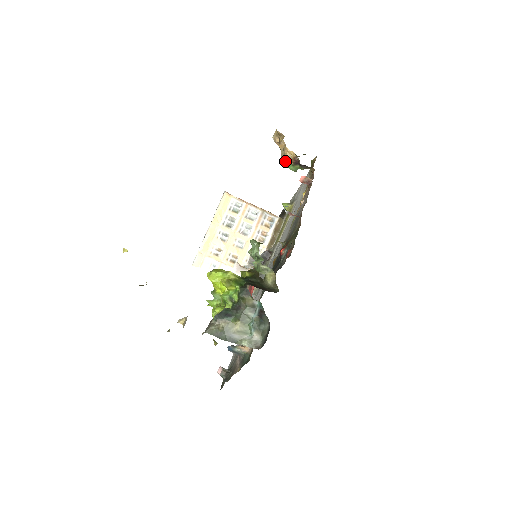
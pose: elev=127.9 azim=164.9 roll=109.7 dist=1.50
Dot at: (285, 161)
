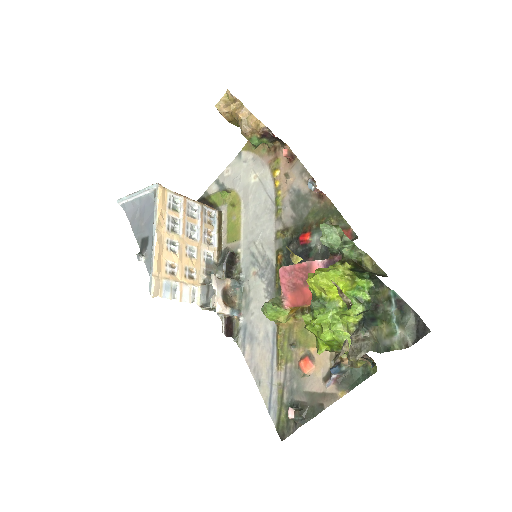
Dot at: (249, 134)
